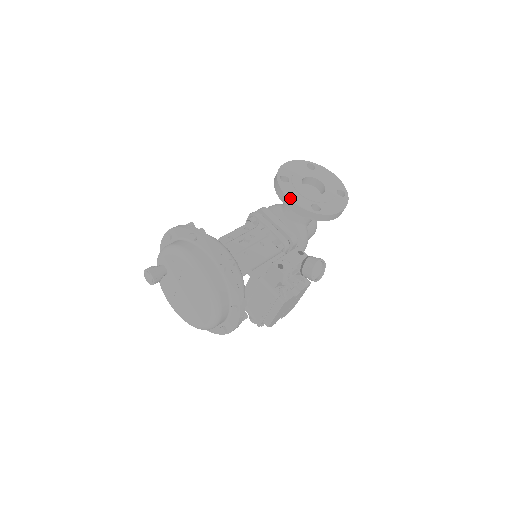
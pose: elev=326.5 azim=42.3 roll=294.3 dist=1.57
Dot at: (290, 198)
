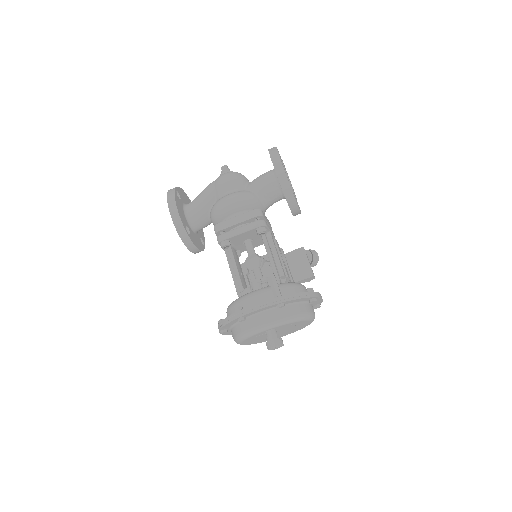
Dot at: occluded
